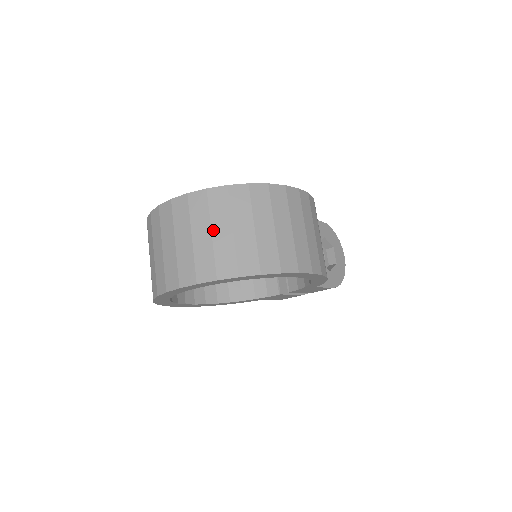
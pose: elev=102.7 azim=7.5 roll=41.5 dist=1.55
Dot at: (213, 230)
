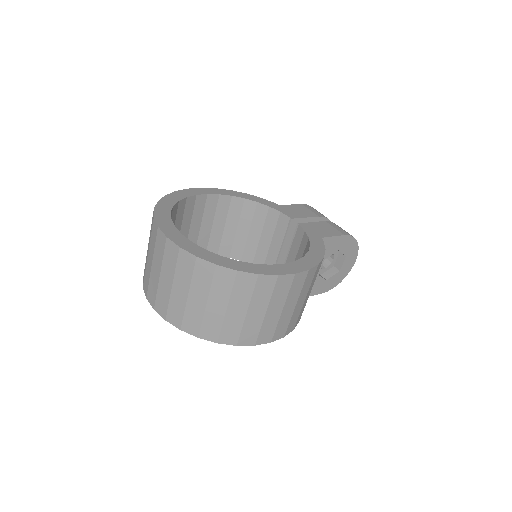
Dot at: (190, 293)
